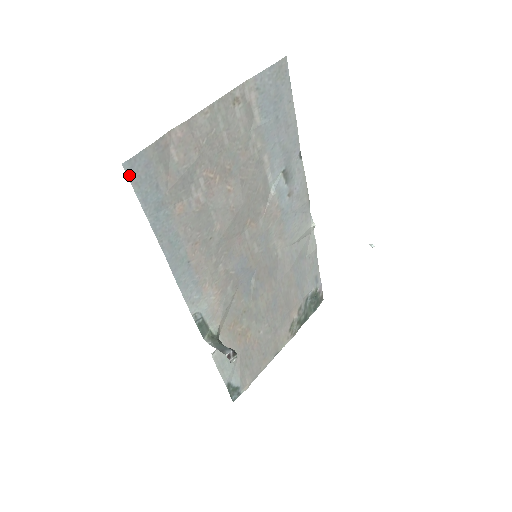
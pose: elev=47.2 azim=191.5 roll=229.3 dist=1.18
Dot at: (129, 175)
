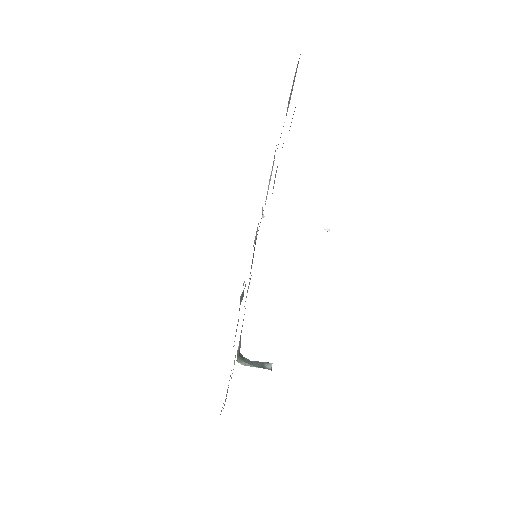
Dot at: occluded
